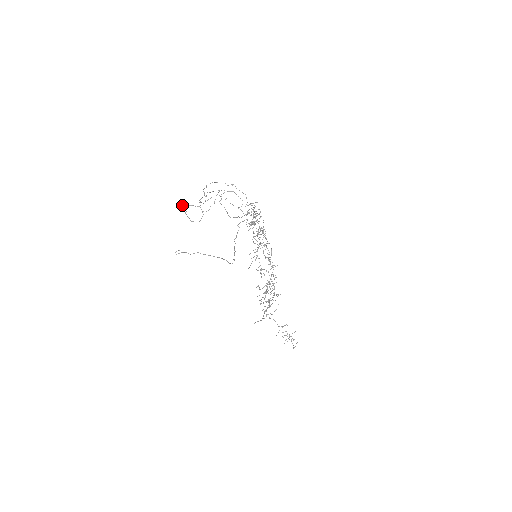
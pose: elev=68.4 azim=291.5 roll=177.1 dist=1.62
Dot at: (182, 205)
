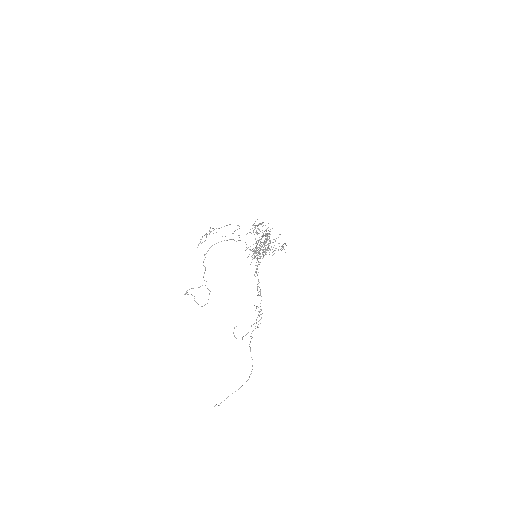
Dot at: occluded
